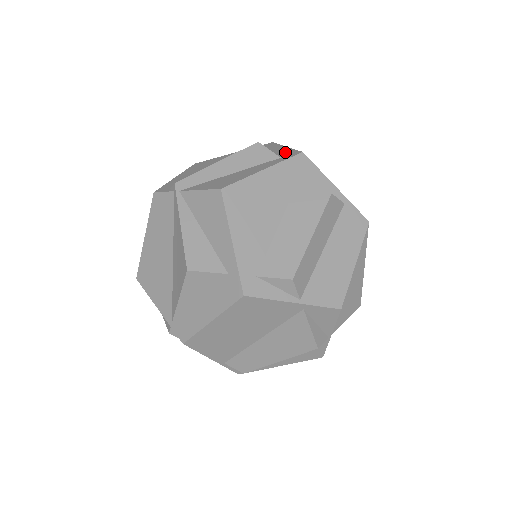
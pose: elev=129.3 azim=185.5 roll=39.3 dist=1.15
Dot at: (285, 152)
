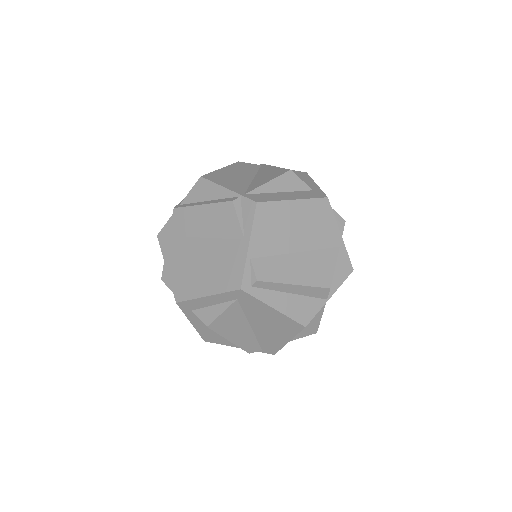
Dot at: occluded
